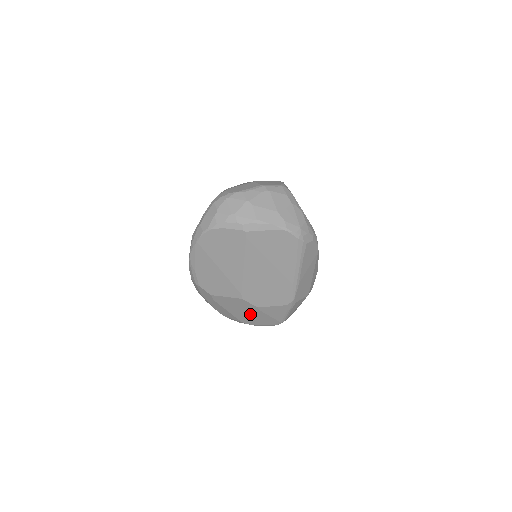
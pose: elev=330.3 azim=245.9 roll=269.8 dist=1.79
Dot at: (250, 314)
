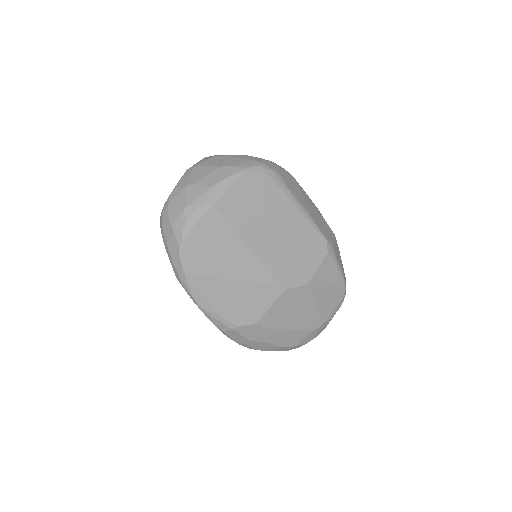
Dot at: (310, 306)
